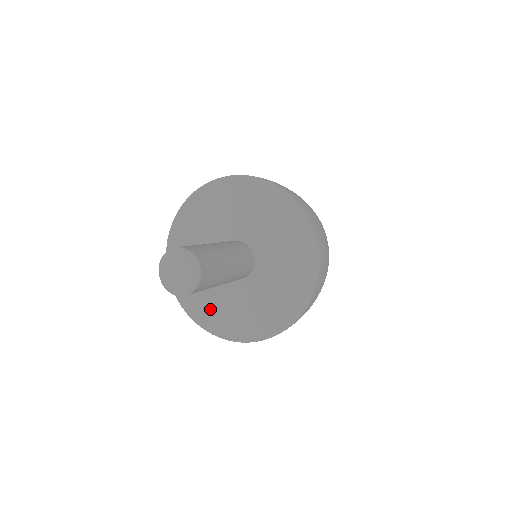
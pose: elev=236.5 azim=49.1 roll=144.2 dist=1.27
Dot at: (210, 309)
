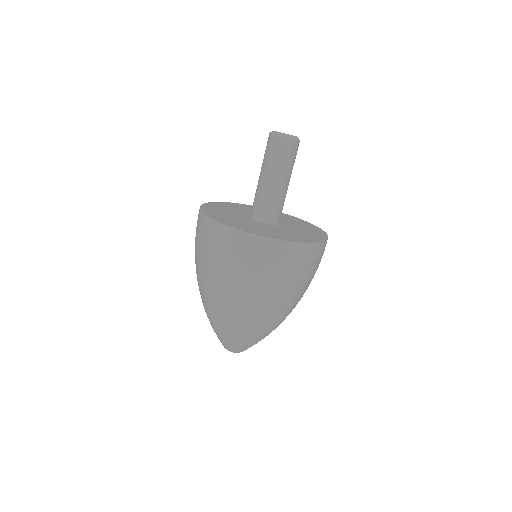
Dot at: (220, 214)
